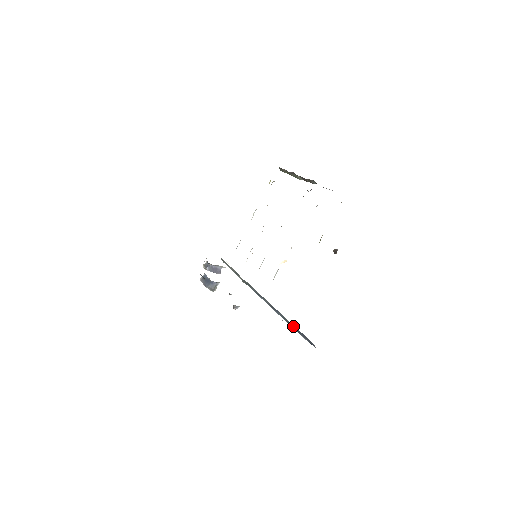
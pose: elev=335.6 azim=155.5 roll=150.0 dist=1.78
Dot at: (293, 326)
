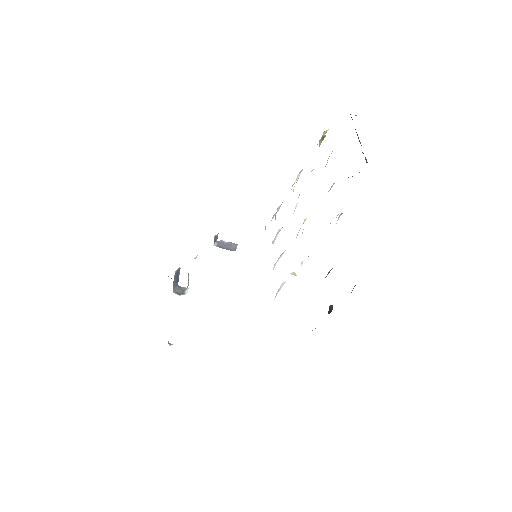
Dot at: occluded
